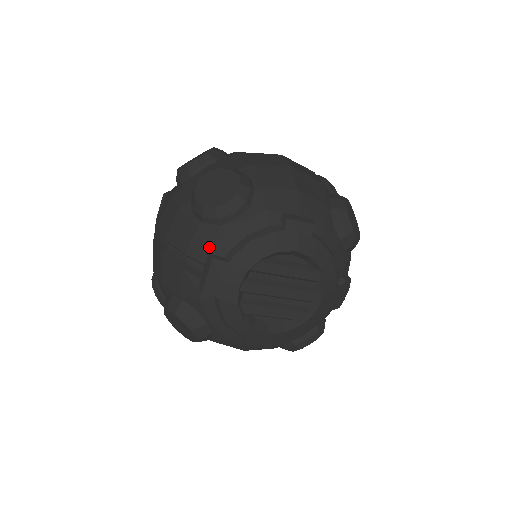
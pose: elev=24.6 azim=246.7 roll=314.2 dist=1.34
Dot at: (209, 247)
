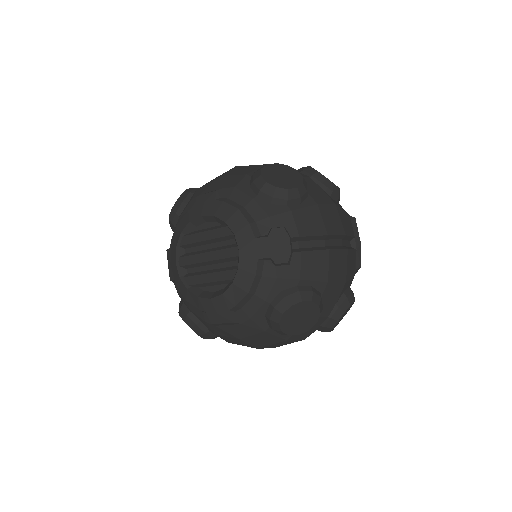
Dot at: (170, 245)
